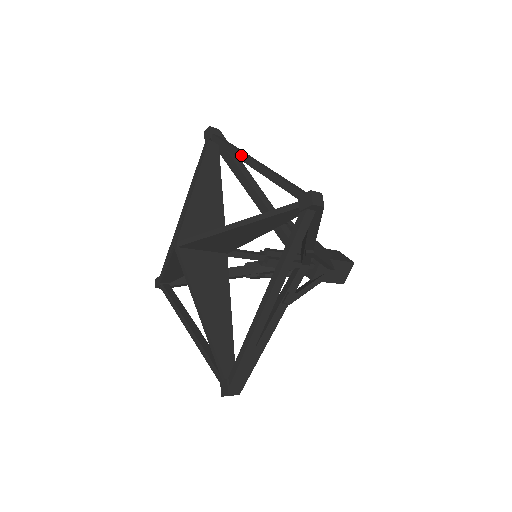
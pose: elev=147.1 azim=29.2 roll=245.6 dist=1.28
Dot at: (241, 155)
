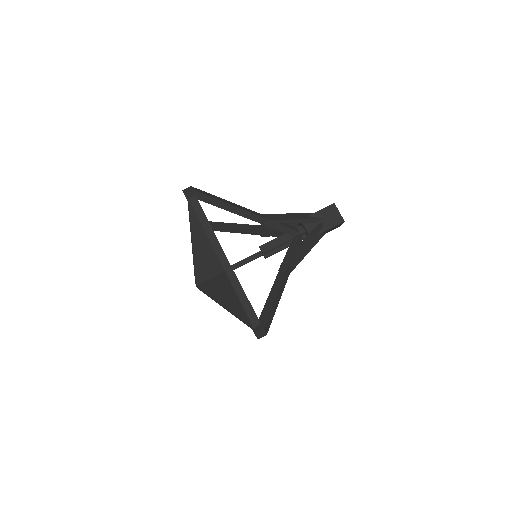
Dot at: occluded
